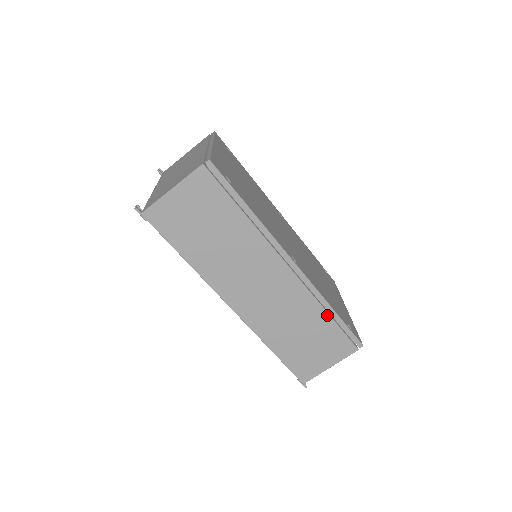
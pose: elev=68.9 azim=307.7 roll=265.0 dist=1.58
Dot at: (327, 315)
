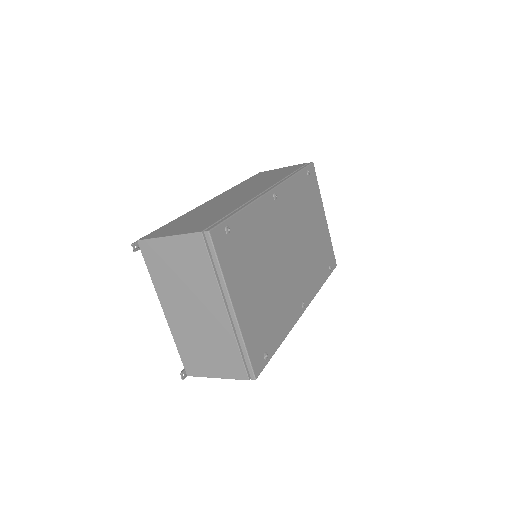
Dot at: occluded
